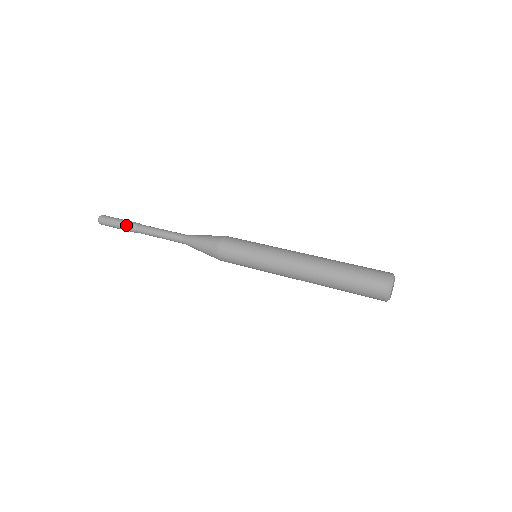
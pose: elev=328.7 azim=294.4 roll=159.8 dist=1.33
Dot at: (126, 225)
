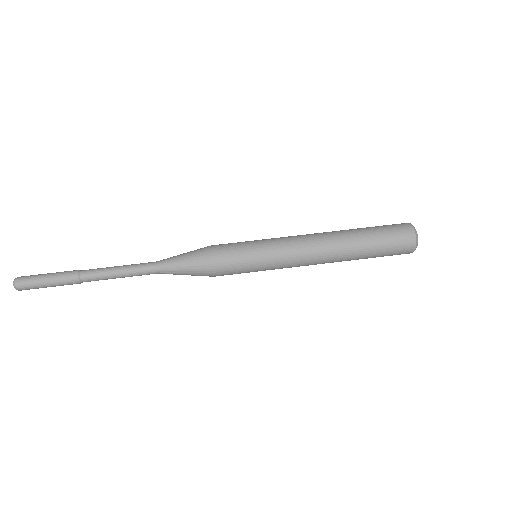
Dot at: occluded
